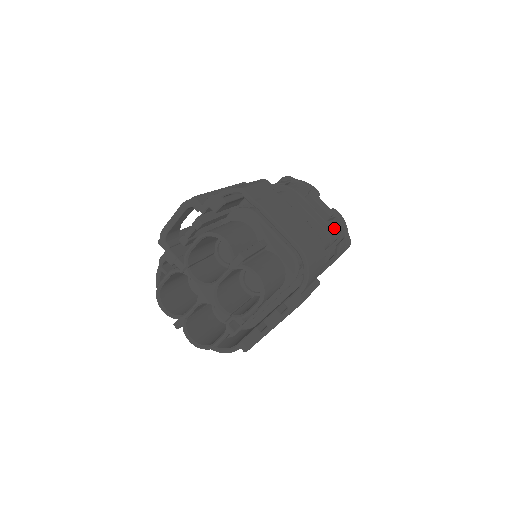
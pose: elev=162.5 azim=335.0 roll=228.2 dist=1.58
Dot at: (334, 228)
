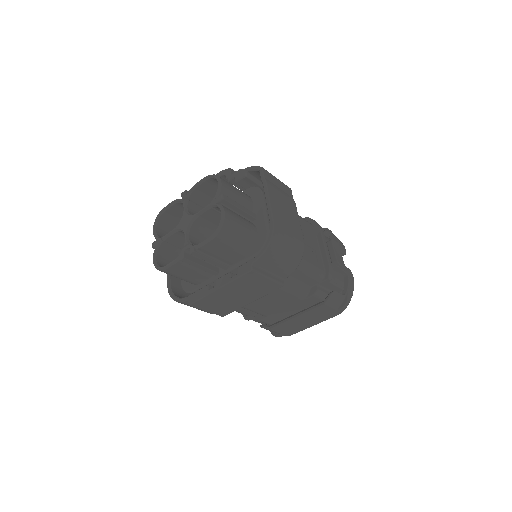
Dot at: (338, 279)
